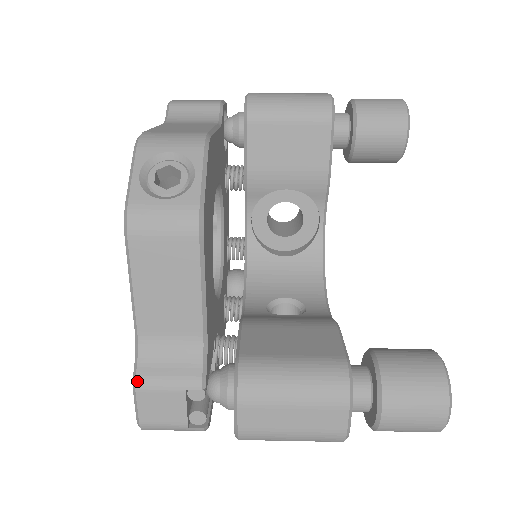
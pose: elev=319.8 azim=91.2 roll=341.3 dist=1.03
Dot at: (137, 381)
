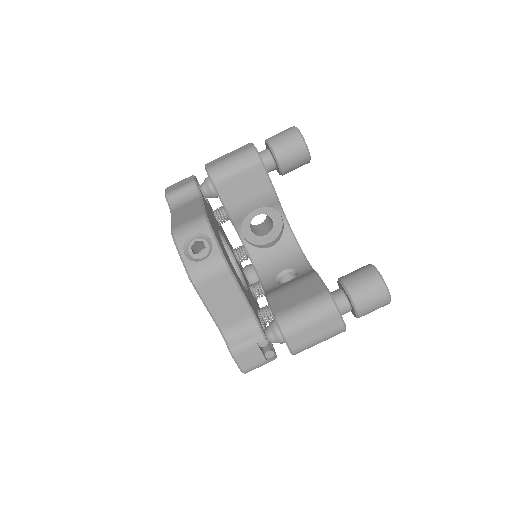
Dot at: (232, 351)
